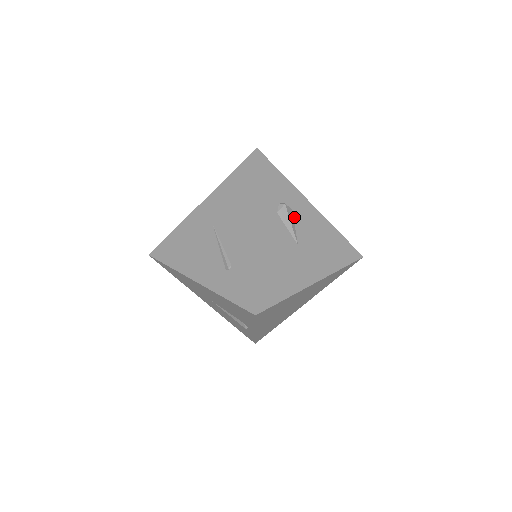
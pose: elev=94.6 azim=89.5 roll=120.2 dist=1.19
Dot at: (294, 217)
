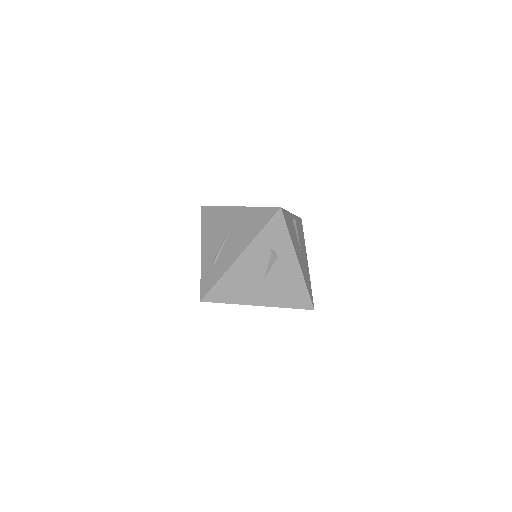
Dot at: (275, 262)
